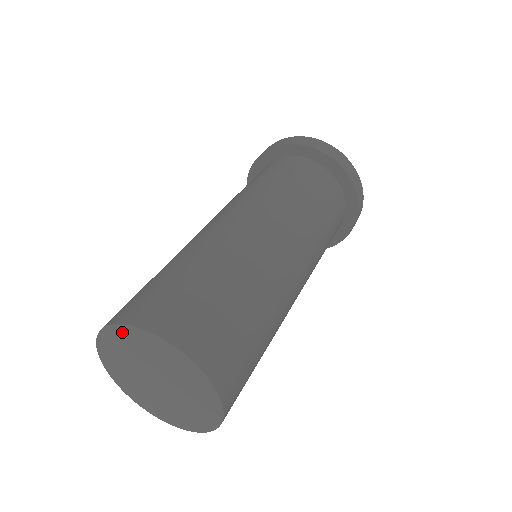
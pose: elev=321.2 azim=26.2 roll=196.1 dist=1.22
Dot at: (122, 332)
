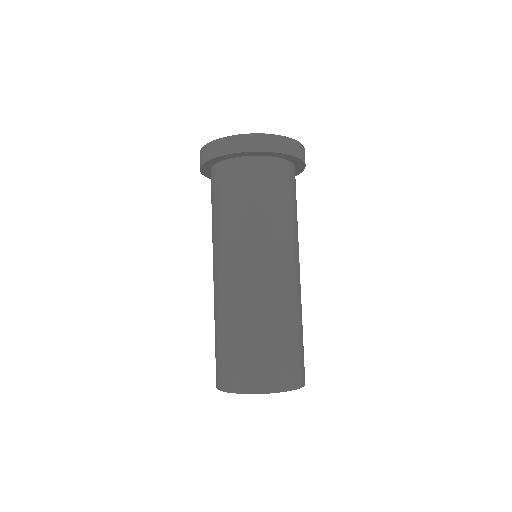
Dot at: occluded
